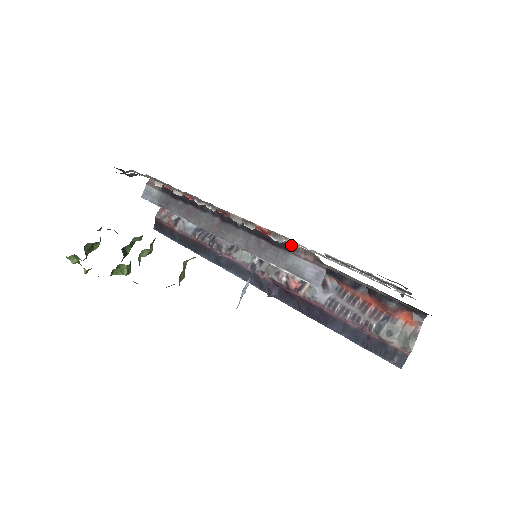
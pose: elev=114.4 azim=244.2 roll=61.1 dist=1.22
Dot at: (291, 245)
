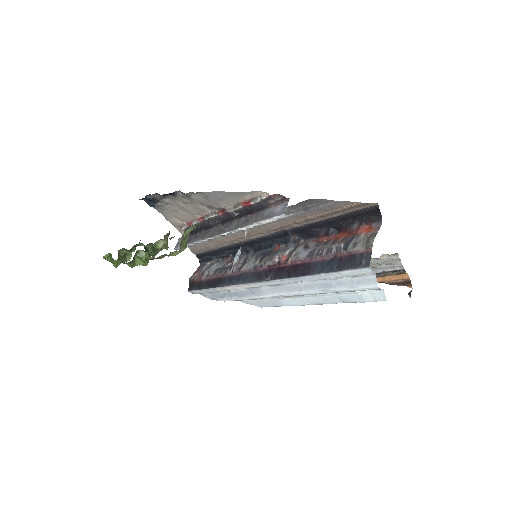
Dot at: (263, 197)
